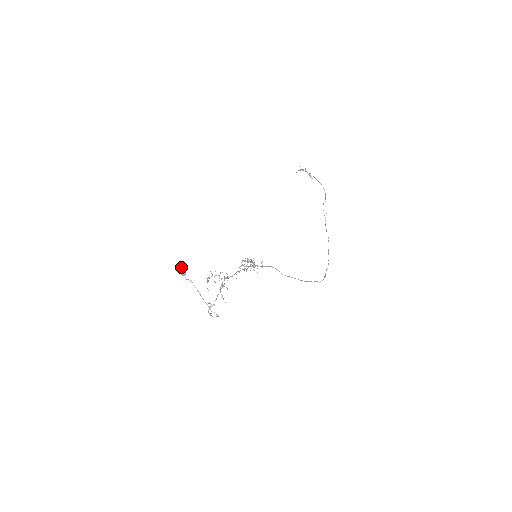
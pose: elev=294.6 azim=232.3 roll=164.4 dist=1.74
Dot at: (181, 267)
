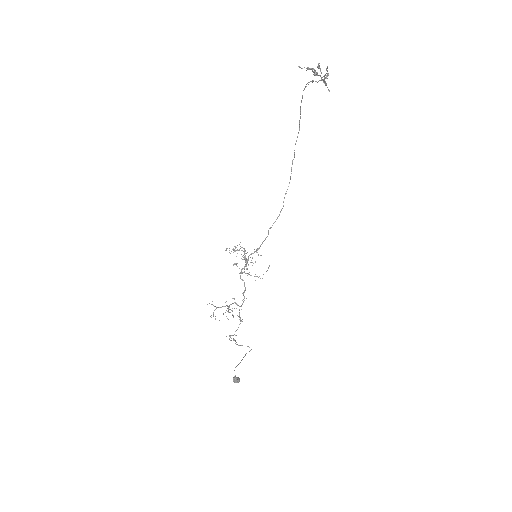
Dot at: occluded
